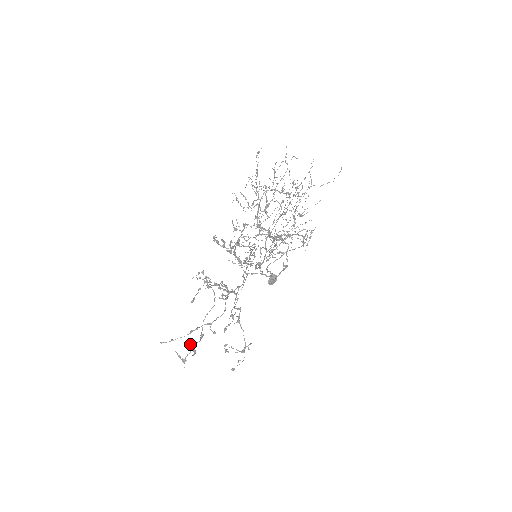
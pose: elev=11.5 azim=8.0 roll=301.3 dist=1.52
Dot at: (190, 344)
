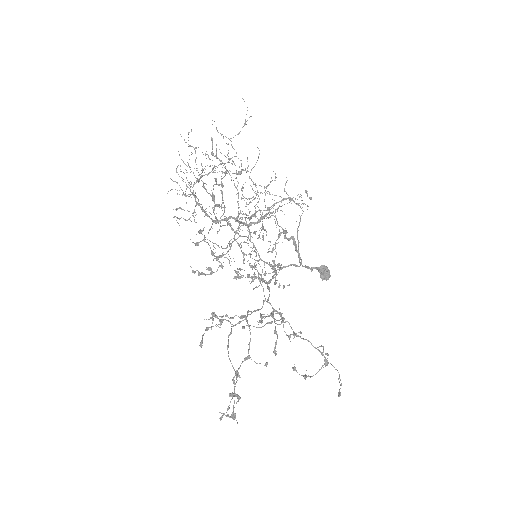
Dot at: (232, 393)
